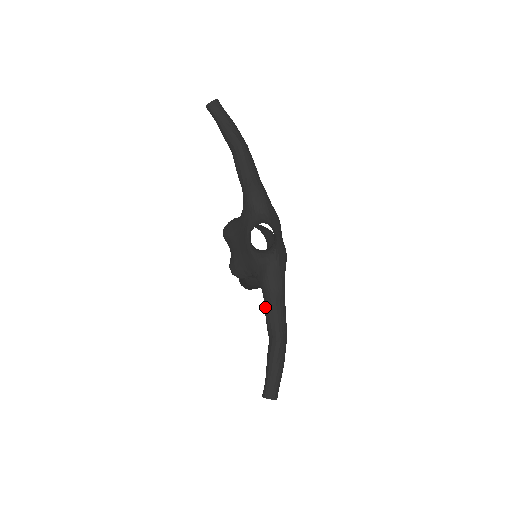
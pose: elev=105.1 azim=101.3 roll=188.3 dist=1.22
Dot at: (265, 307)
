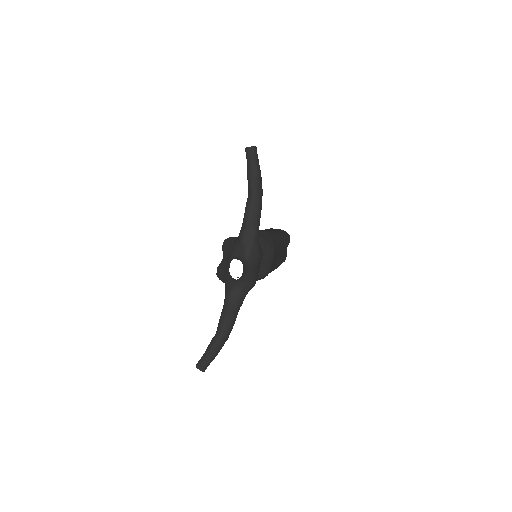
Dot at: (222, 312)
